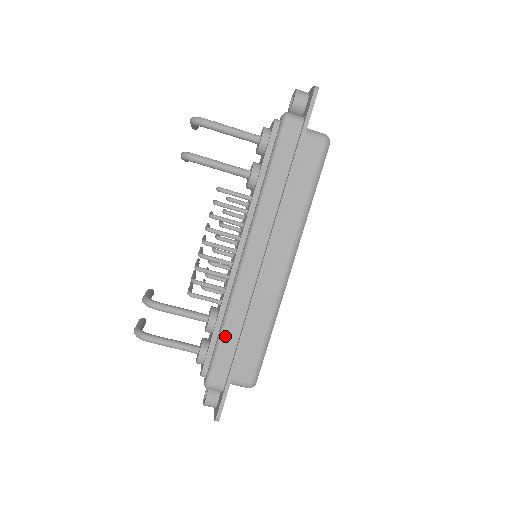
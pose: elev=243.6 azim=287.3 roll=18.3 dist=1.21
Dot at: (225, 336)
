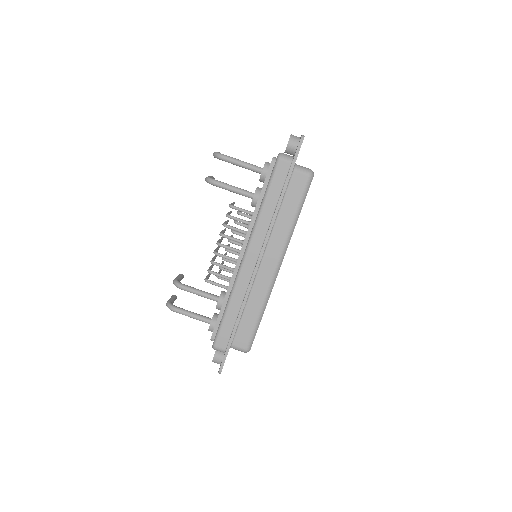
Dot at: (228, 313)
